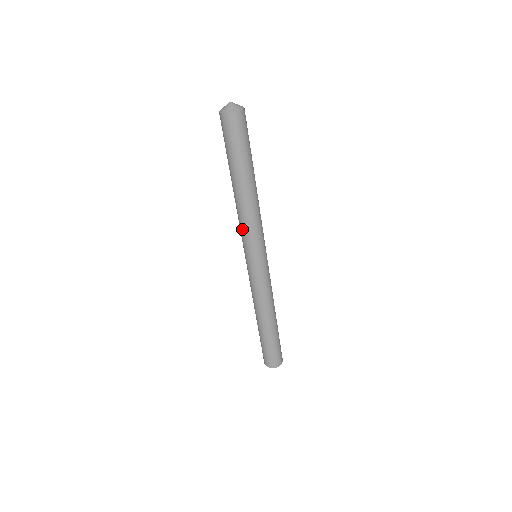
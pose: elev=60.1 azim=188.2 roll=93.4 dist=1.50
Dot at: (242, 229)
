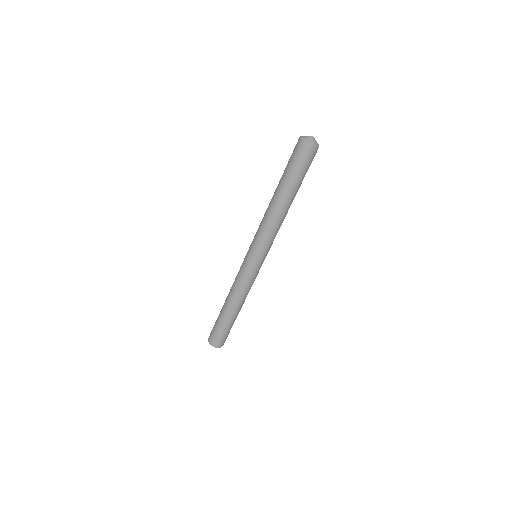
Dot at: (265, 235)
